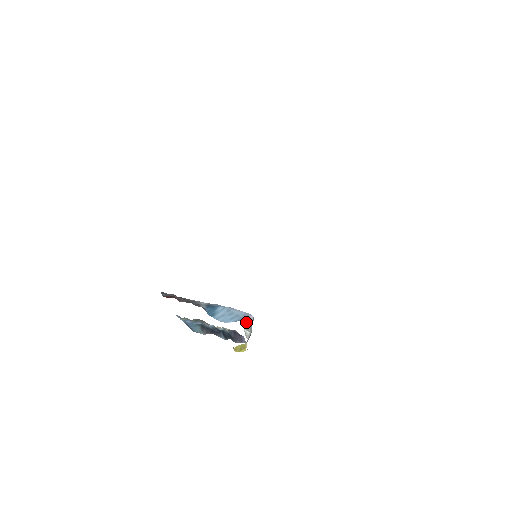
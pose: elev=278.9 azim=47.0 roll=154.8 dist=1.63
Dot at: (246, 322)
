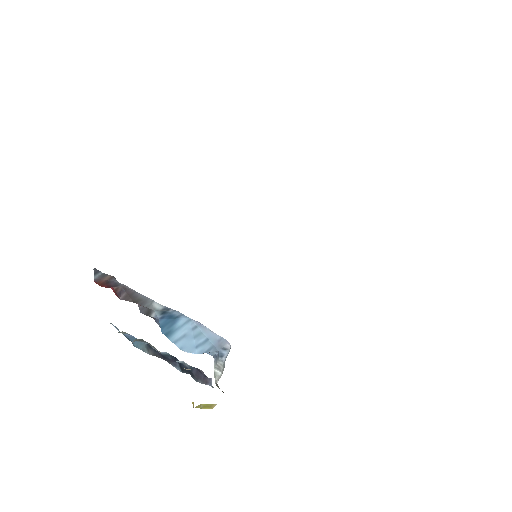
Dot at: (219, 354)
